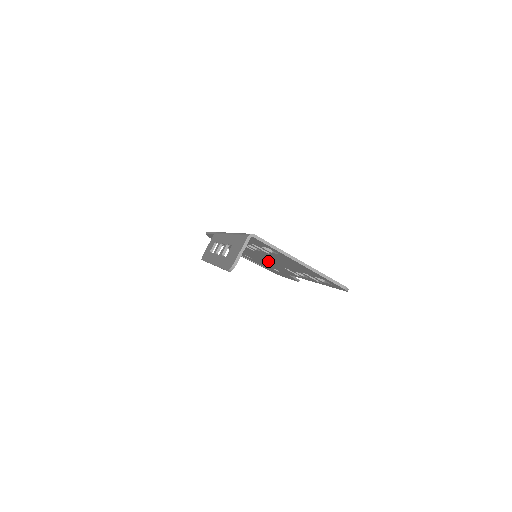
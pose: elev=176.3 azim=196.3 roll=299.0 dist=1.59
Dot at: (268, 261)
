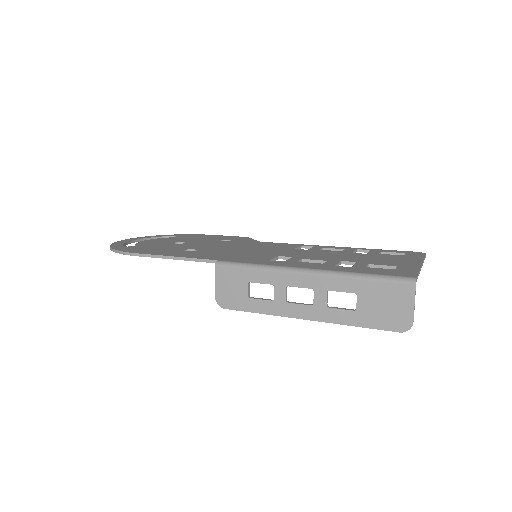
Dot at: occluded
